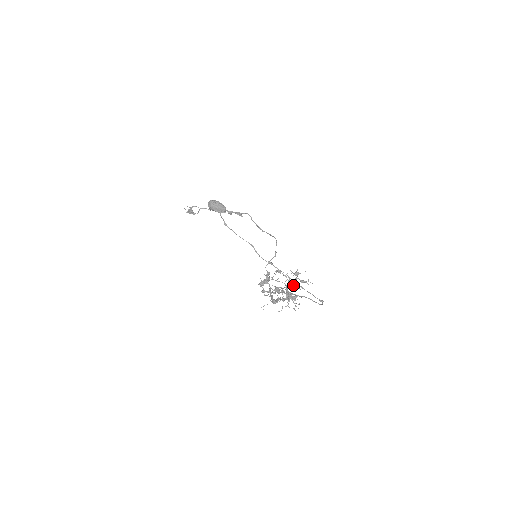
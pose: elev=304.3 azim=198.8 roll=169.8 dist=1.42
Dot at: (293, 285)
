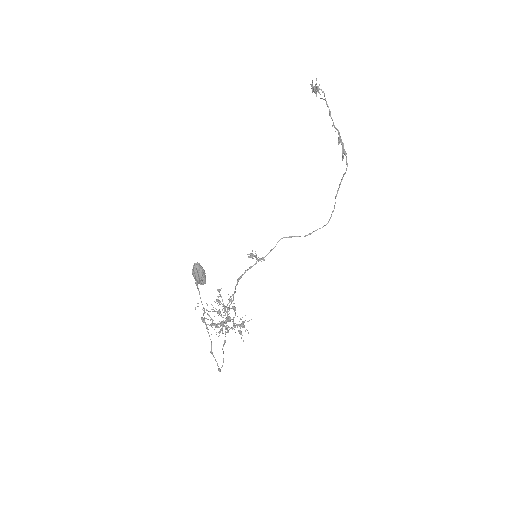
Dot at: (227, 330)
